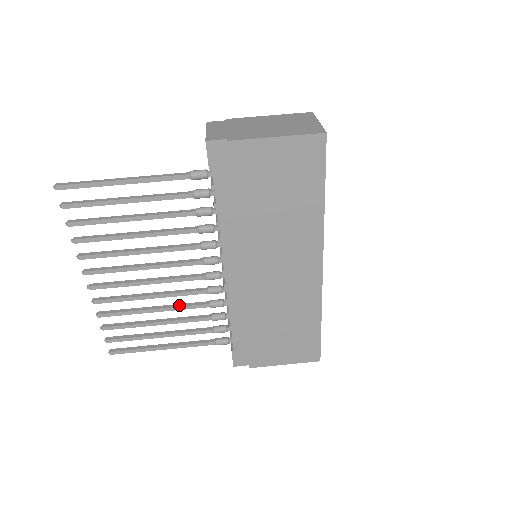
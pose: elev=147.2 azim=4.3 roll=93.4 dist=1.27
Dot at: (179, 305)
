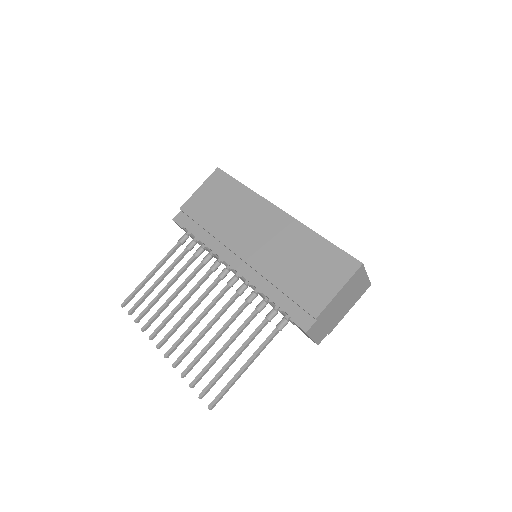
Dot at: (229, 321)
